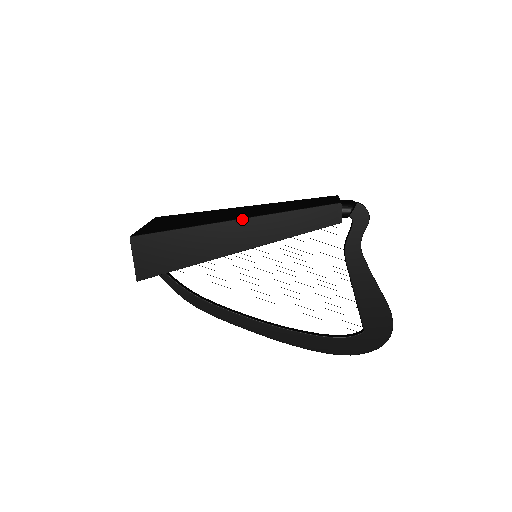
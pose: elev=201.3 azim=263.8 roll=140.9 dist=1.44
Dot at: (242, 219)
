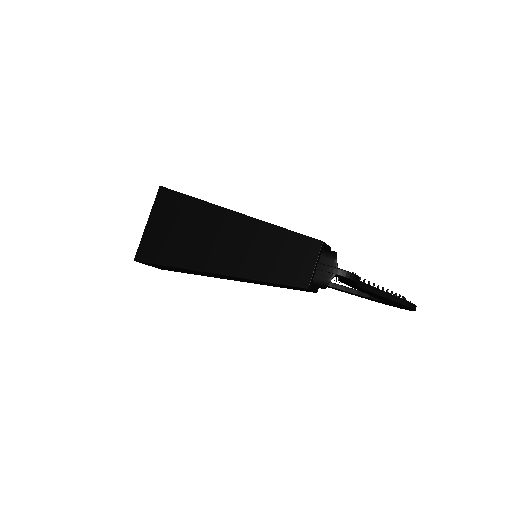
Dot at: (214, 274)
